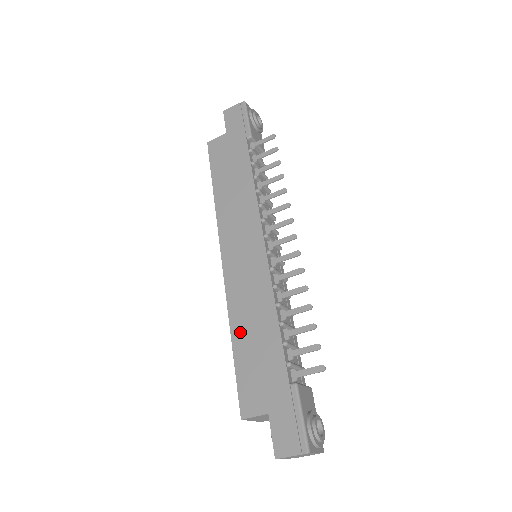
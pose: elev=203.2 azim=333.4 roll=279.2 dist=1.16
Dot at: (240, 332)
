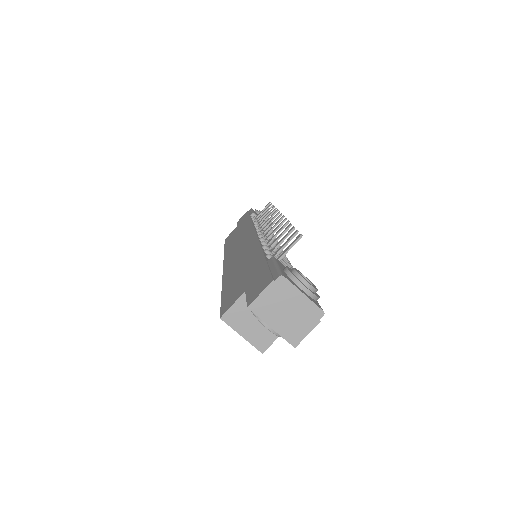
Dot at: (229, 279)
